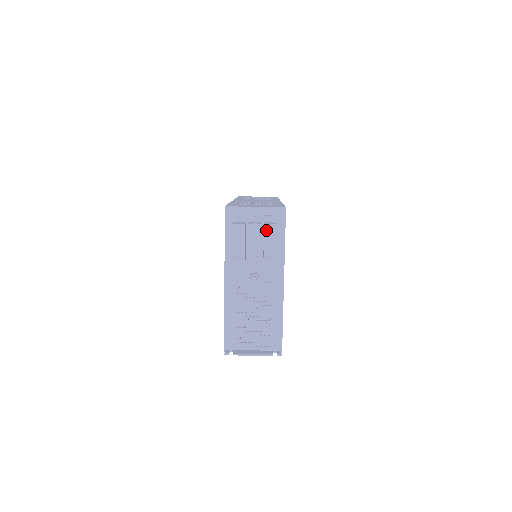
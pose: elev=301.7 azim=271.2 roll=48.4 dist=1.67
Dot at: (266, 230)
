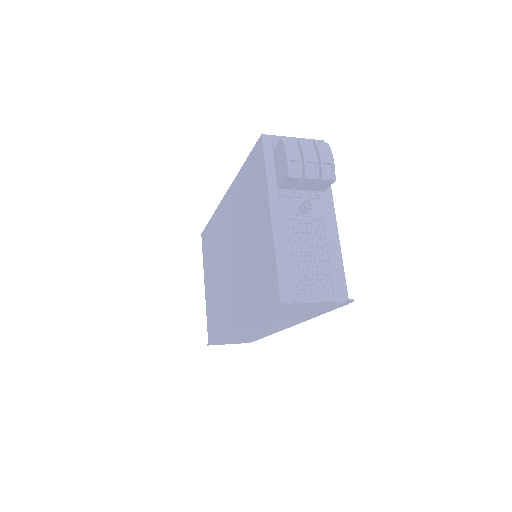
Dot at: (319, 146)
